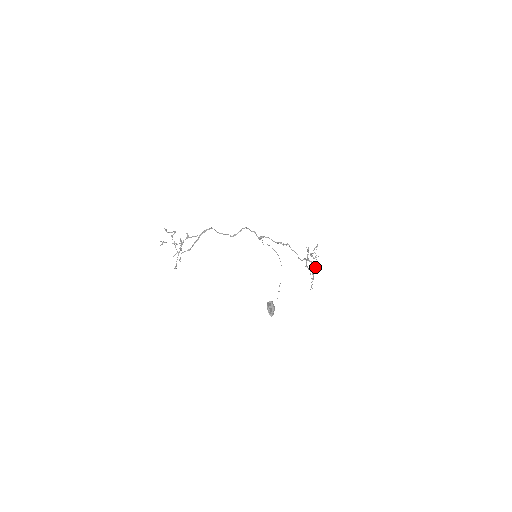
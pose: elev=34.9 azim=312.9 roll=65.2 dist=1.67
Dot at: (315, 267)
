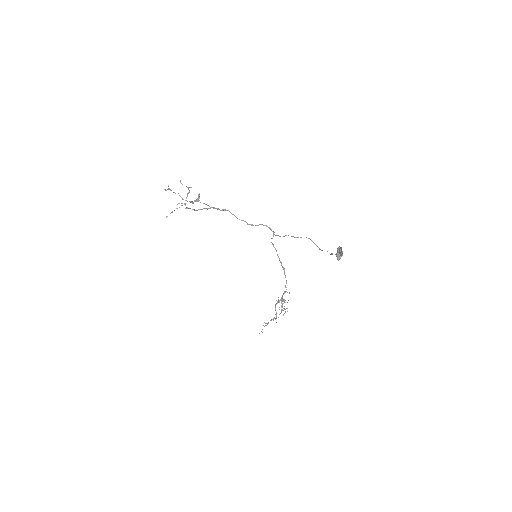
Dot at: occluded
